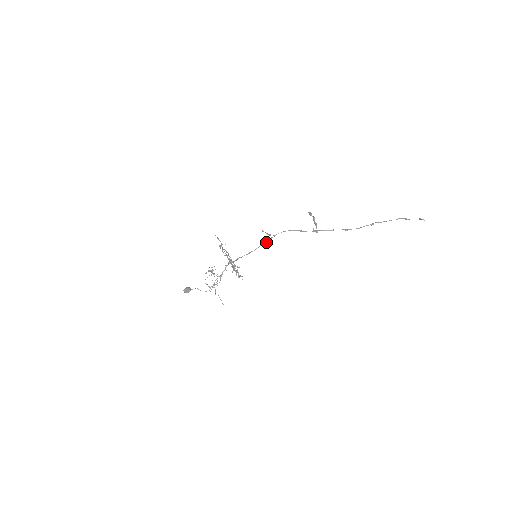
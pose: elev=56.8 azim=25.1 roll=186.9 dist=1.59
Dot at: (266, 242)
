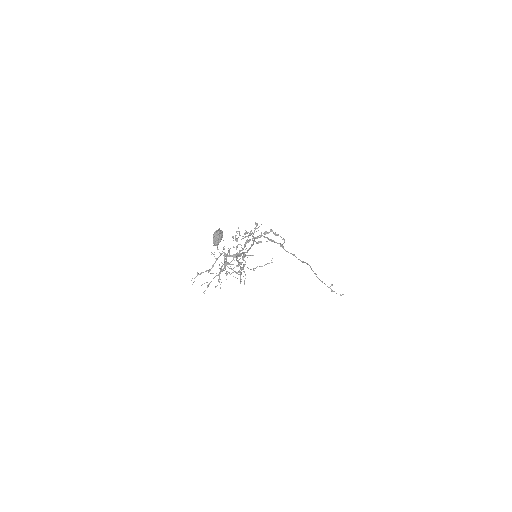
Dot at: (253, 243)
